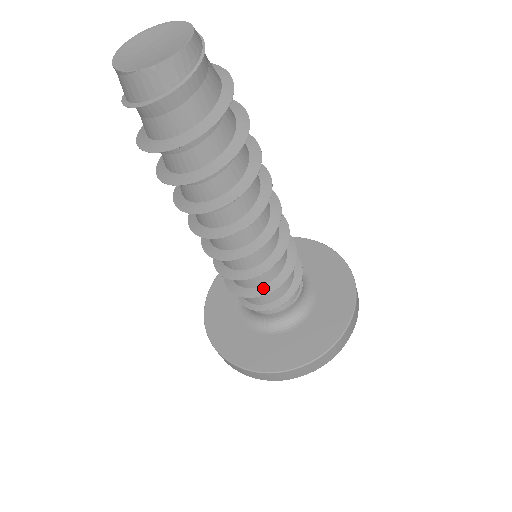
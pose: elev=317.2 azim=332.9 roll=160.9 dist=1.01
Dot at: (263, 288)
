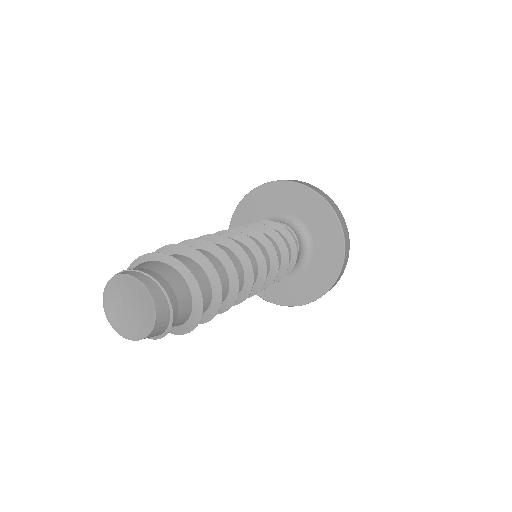
Dot at: (280, 272)
